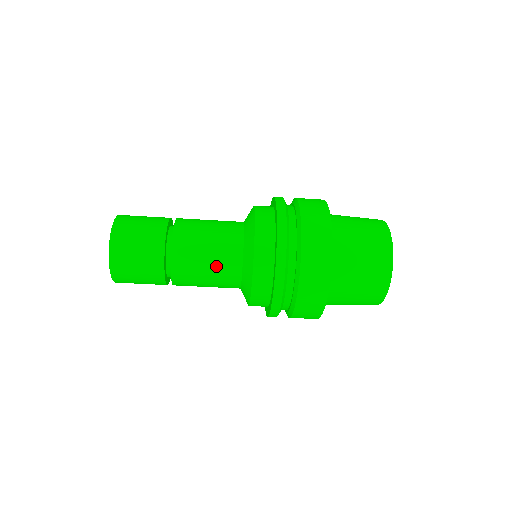
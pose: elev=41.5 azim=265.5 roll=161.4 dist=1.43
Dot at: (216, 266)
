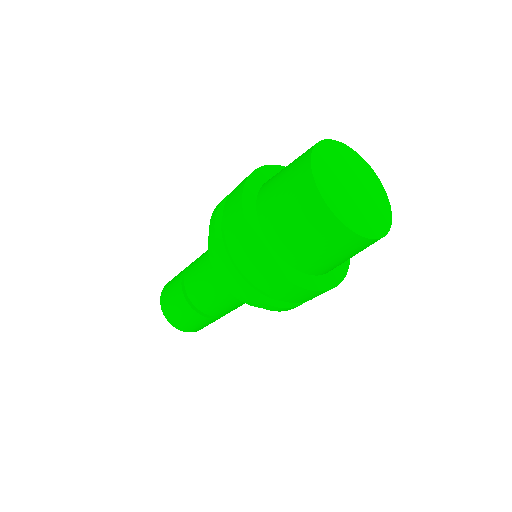
Dot at: occluded
